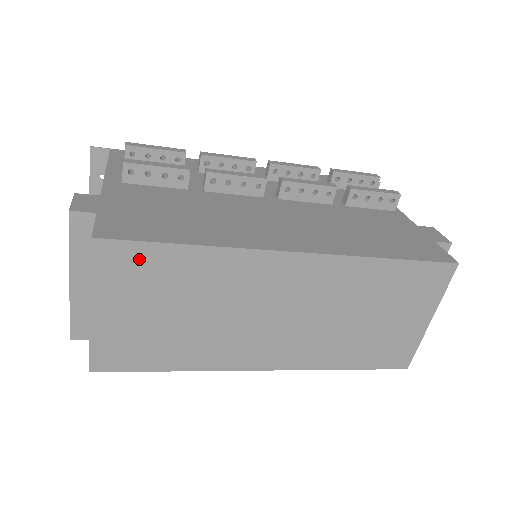
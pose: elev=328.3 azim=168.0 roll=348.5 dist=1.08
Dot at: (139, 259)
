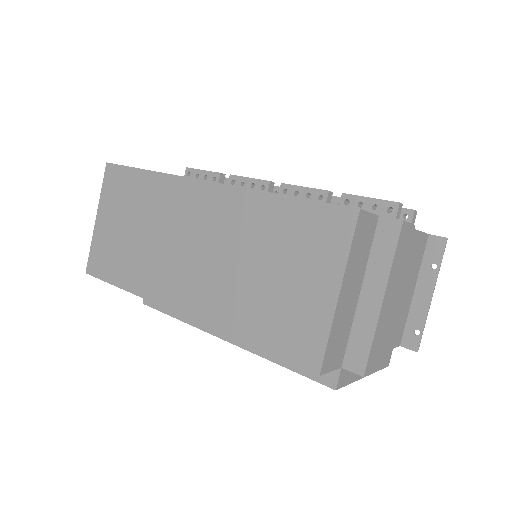
Dot at: (122, 180)
